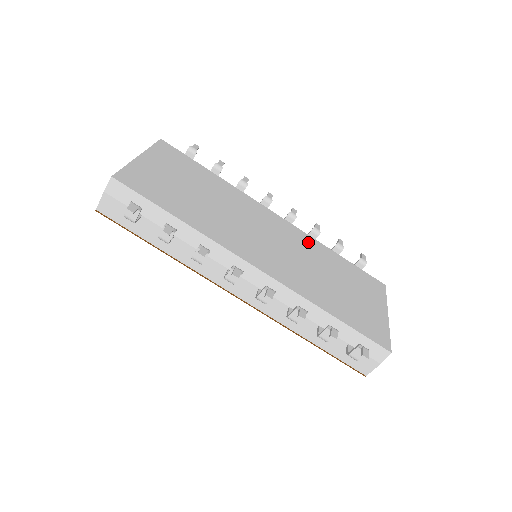
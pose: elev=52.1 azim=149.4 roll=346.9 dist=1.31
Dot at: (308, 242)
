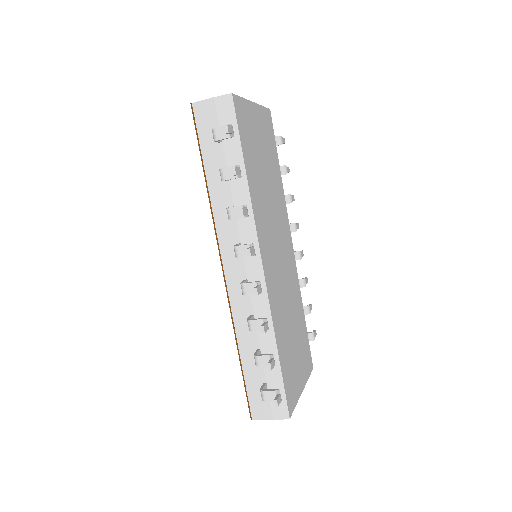
Dot at: (296, 284)
